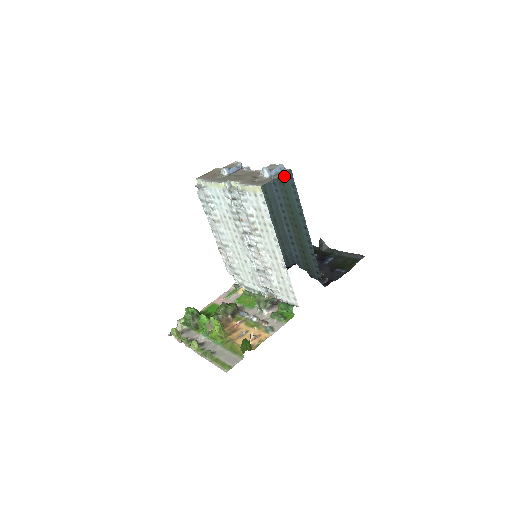
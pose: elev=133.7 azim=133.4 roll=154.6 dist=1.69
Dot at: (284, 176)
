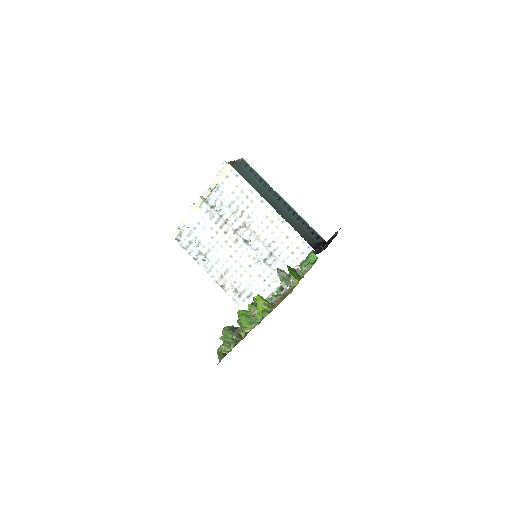
Dot at: (240, 171)
